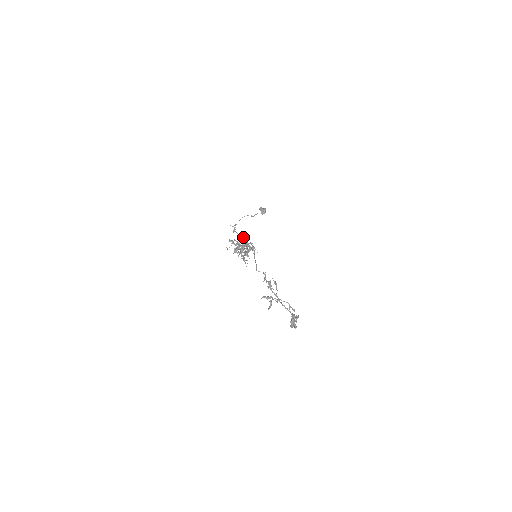
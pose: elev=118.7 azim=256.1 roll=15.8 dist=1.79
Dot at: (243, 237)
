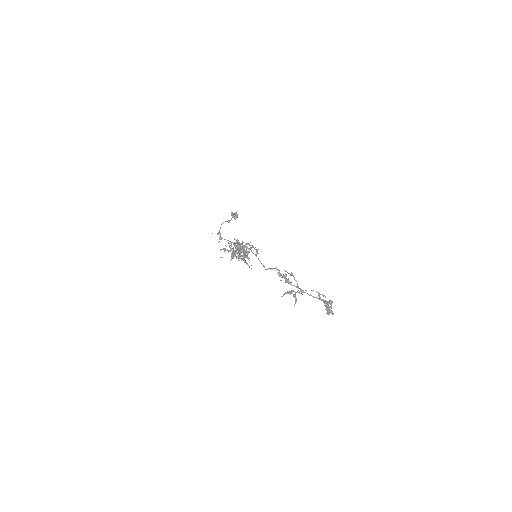
Dot at: (236, 240)
